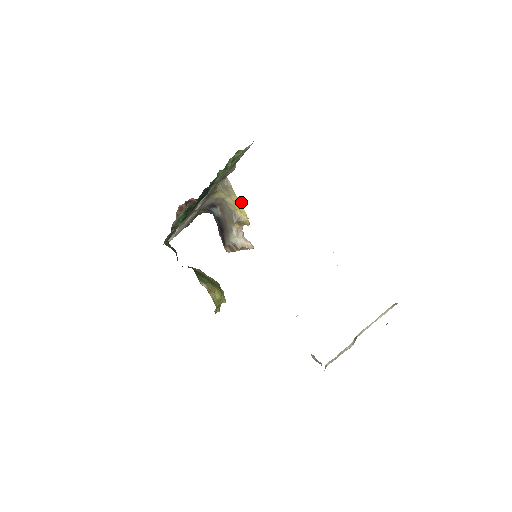
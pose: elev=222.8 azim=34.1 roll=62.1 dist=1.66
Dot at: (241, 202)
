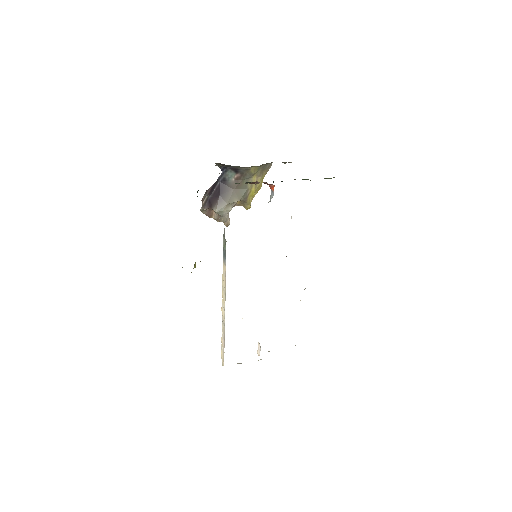
Dot at: occluded
